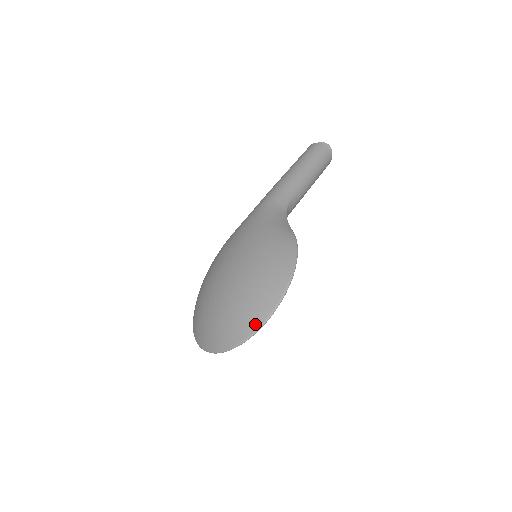
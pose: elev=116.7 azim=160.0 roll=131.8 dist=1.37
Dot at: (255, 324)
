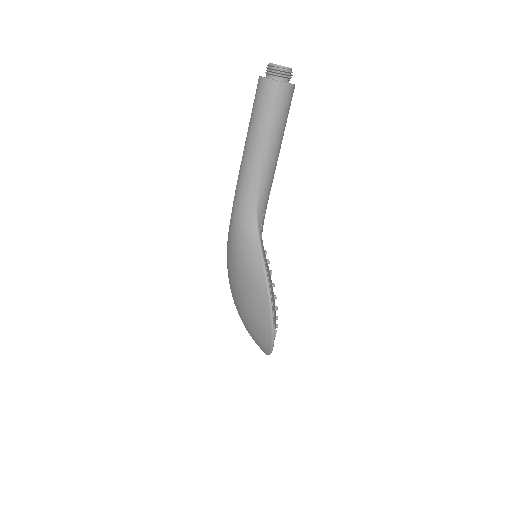
Dot at: (266, 351)
